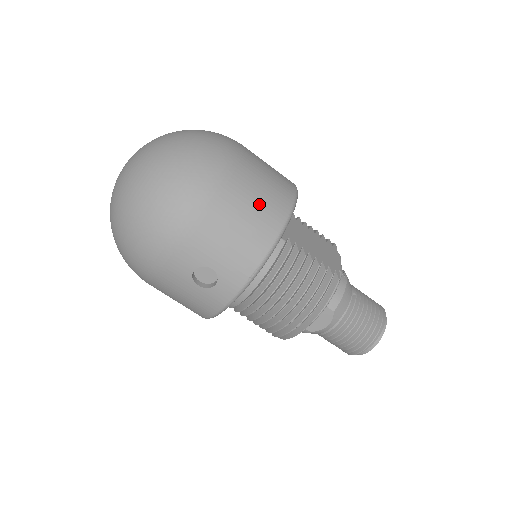
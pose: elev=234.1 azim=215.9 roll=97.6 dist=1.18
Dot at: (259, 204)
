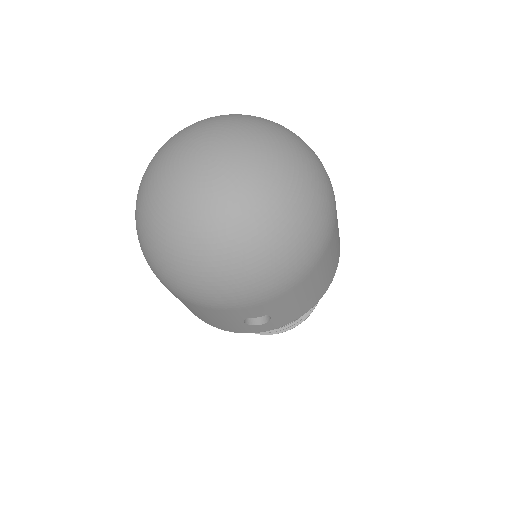
Dot at: (332, 263)
